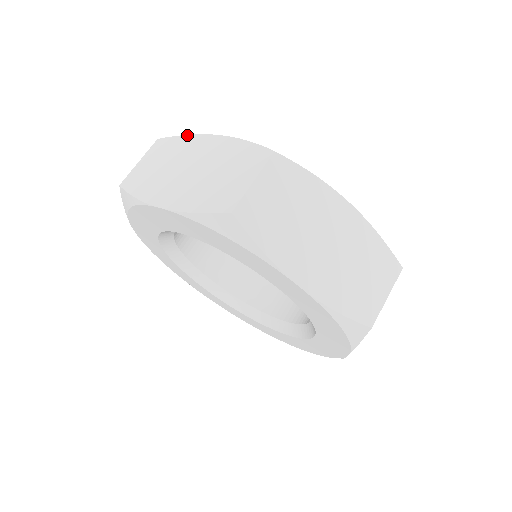
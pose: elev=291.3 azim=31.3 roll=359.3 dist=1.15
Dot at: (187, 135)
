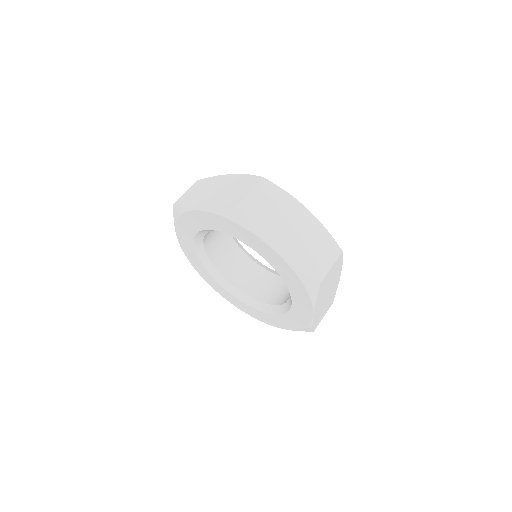
Dot at: (216, 176)
